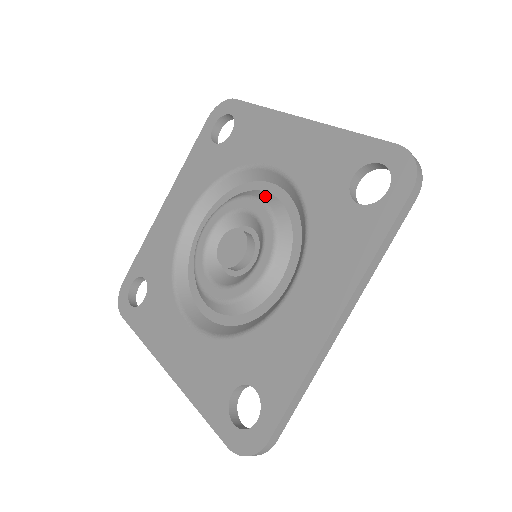
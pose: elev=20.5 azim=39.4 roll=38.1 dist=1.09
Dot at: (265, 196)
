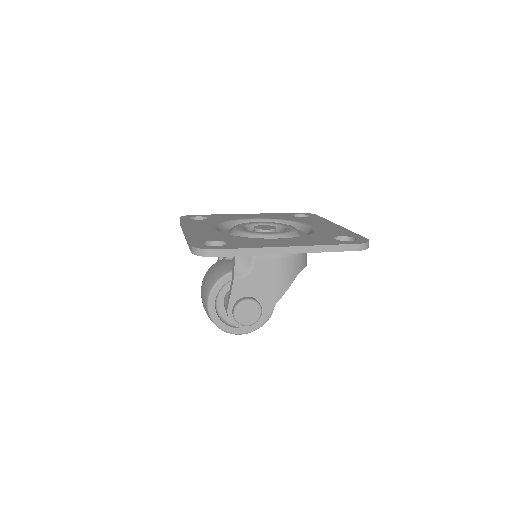
Dot at: occluded
